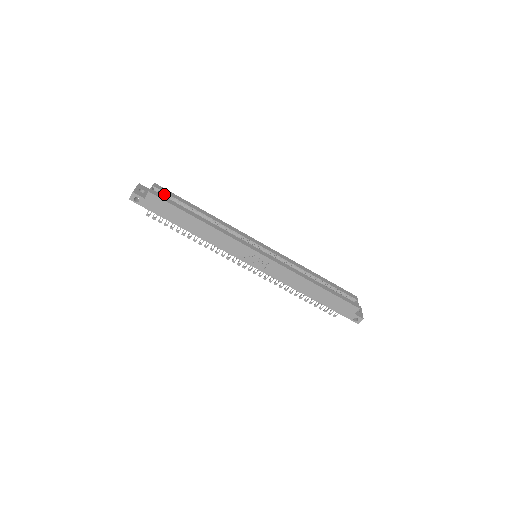
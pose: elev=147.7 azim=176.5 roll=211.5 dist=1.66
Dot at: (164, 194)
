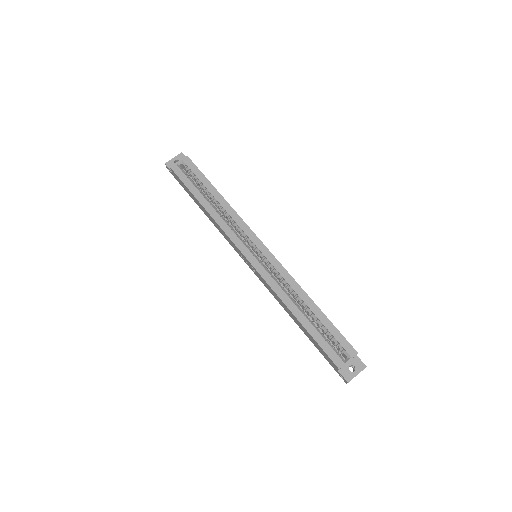
Dot at: (188, 169)
